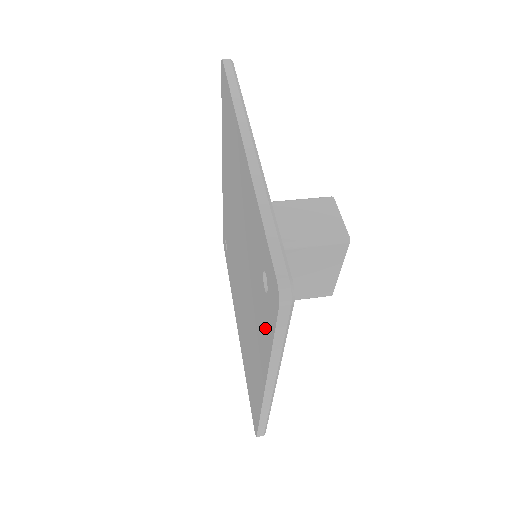
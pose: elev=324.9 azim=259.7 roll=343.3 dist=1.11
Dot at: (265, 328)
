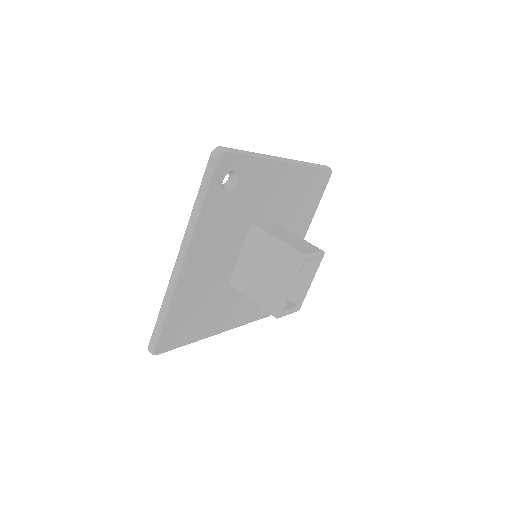
Dot at: occluded
